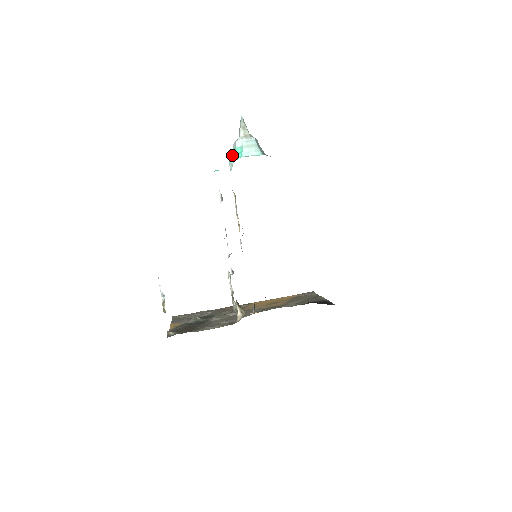
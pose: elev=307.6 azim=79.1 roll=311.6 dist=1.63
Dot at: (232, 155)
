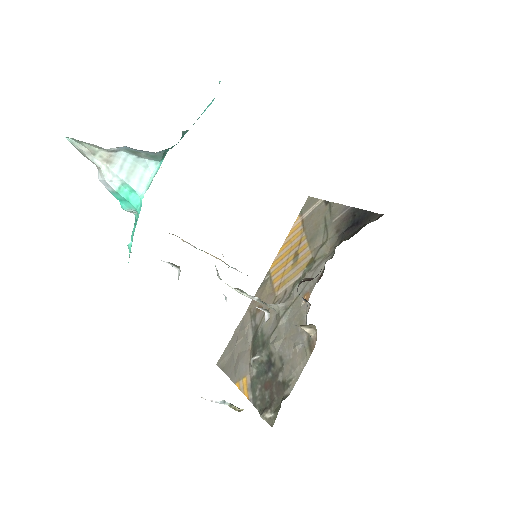
Dot at: (118, 199)
